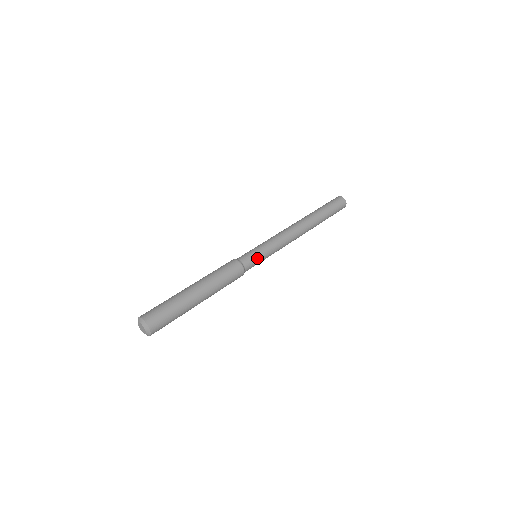
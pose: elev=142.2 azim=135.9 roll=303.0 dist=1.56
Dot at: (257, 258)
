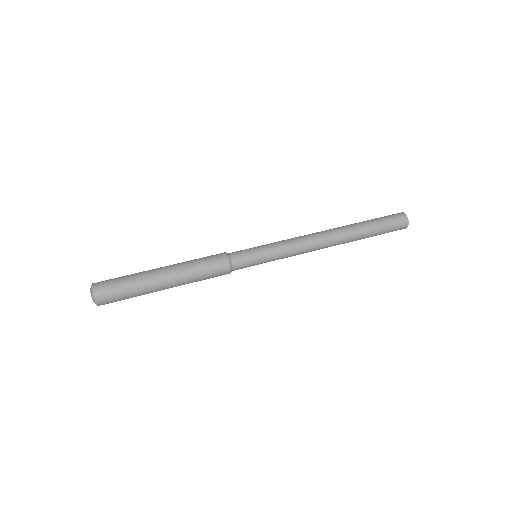
Dot at: (253, 265)
